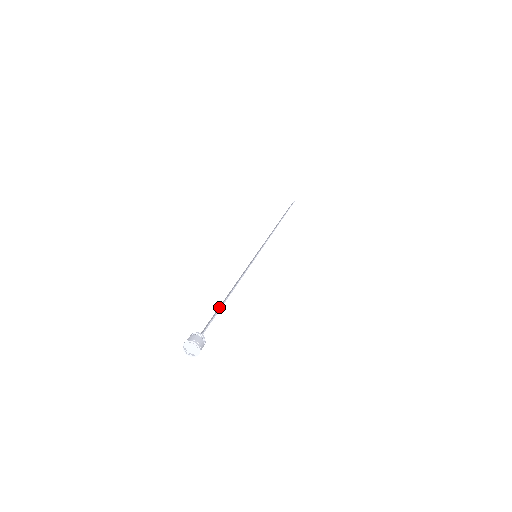
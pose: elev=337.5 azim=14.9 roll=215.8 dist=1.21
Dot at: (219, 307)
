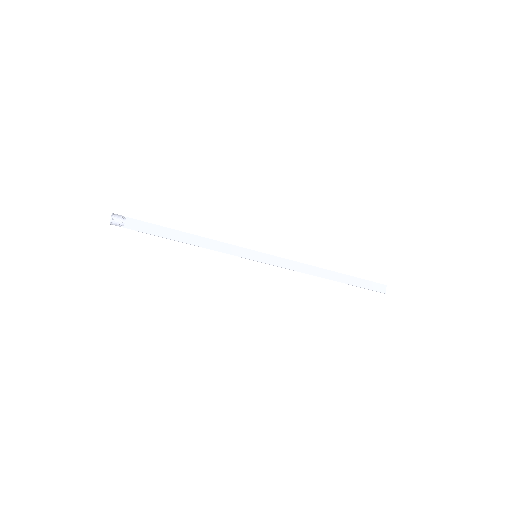
Dot at: (166, 234)
